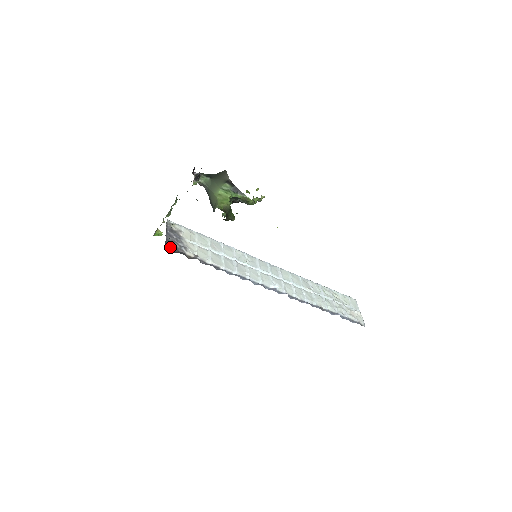
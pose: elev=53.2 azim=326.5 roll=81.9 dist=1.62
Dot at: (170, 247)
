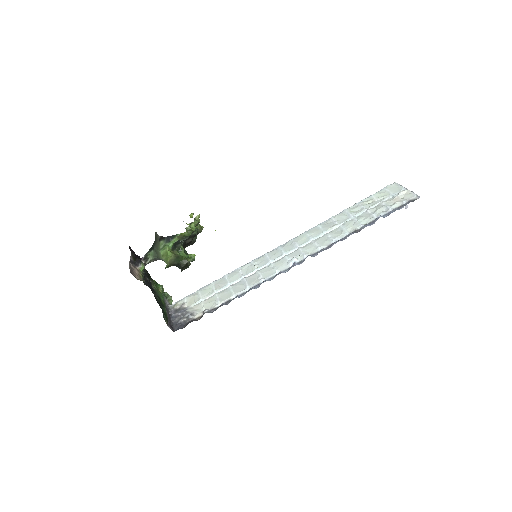
Dot at: (178, 327)
